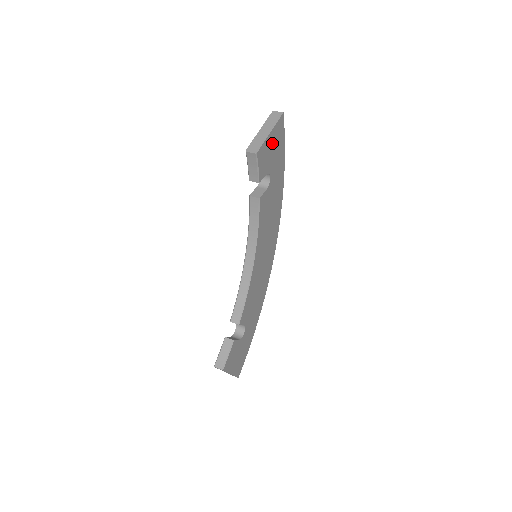
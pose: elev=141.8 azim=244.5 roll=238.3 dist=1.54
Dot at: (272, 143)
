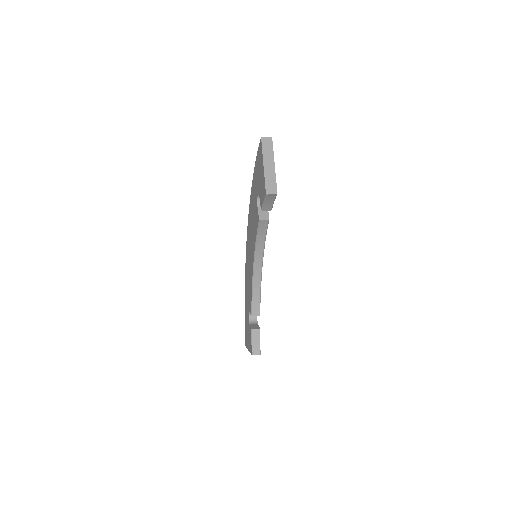
Dot at: occluded
